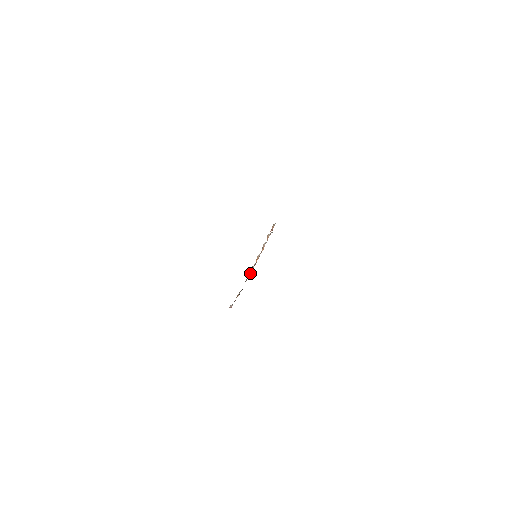
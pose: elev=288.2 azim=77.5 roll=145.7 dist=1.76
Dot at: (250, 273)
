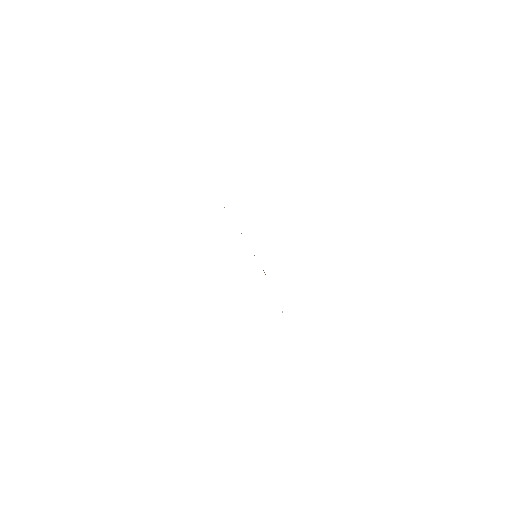
Dot at: occluded
